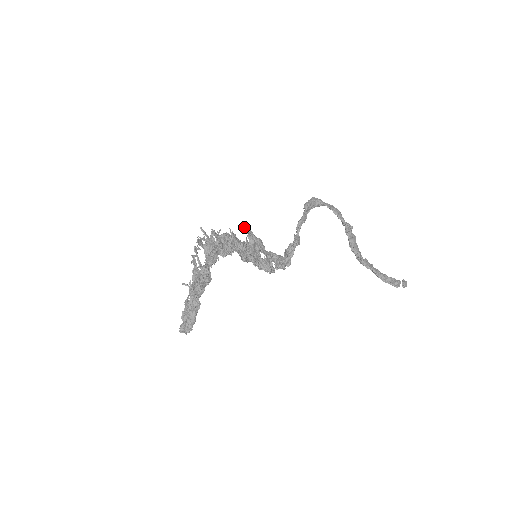
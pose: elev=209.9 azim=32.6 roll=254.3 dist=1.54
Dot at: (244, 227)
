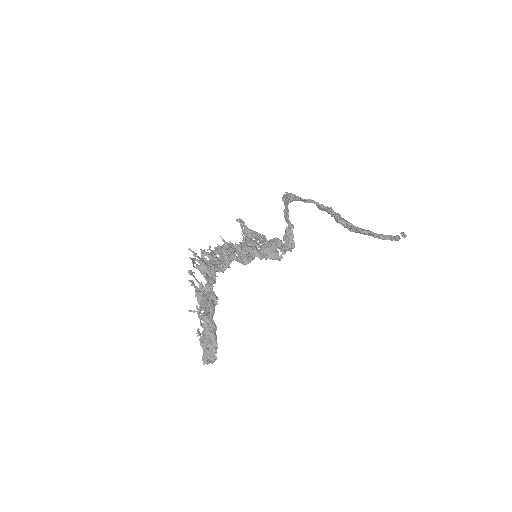
Dot at: (238, 220)
